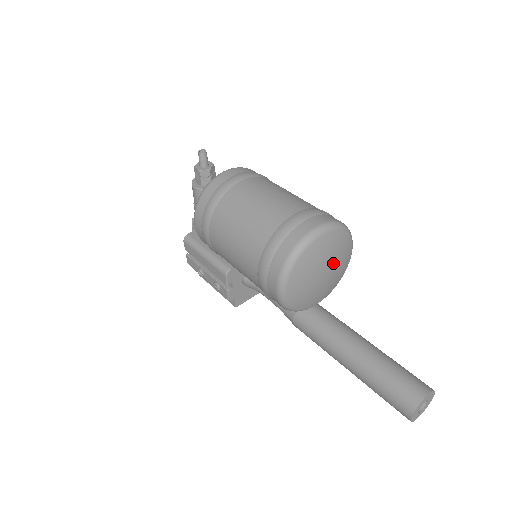
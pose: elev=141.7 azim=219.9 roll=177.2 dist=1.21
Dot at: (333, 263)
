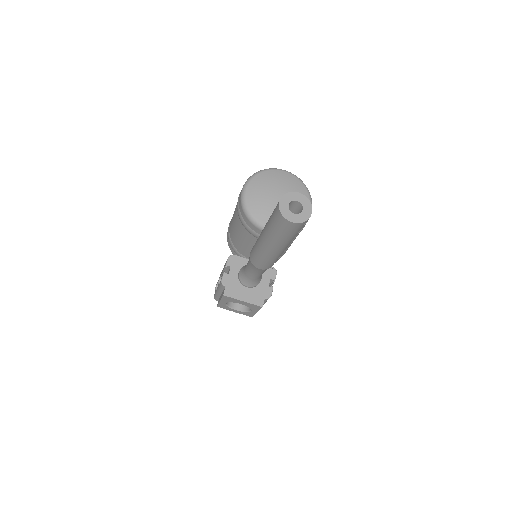
Dot at: occluded
